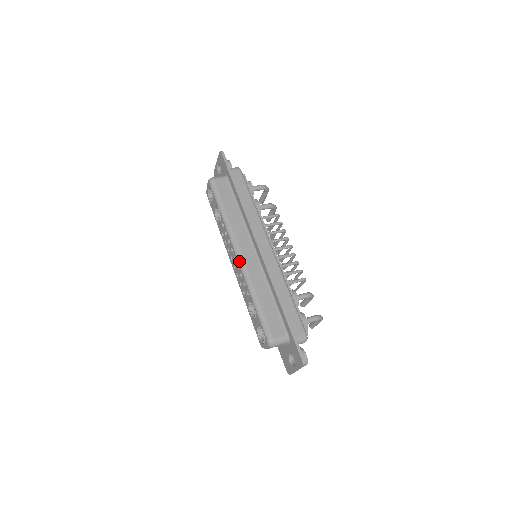
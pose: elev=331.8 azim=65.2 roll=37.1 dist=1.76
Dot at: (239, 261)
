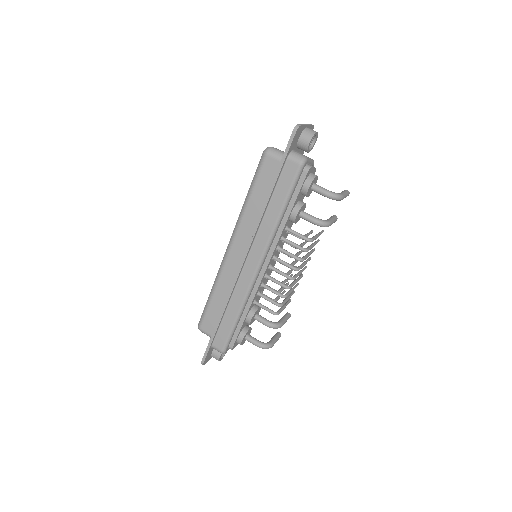
Dot at: (225, 253)
